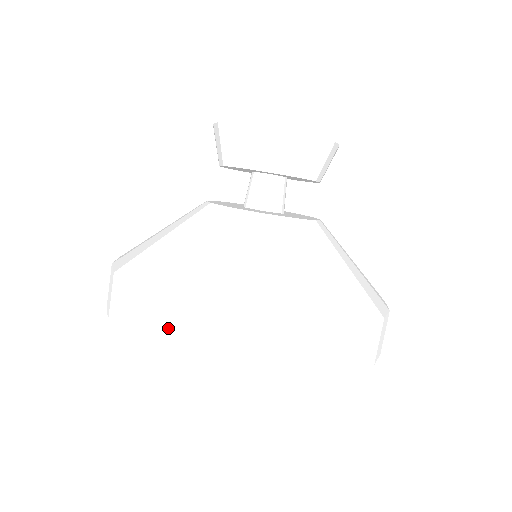
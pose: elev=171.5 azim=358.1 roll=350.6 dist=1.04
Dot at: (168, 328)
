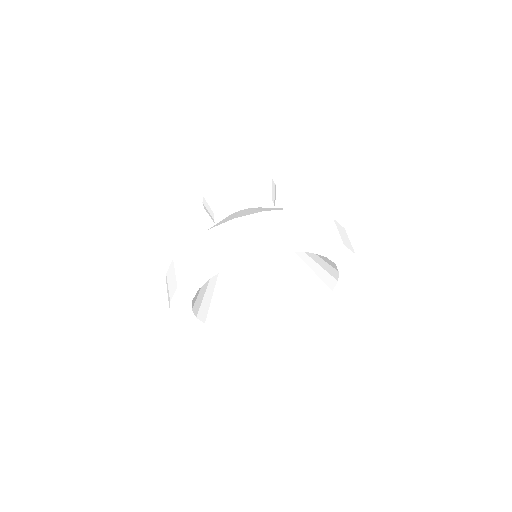
Dot at: (279, 224)
